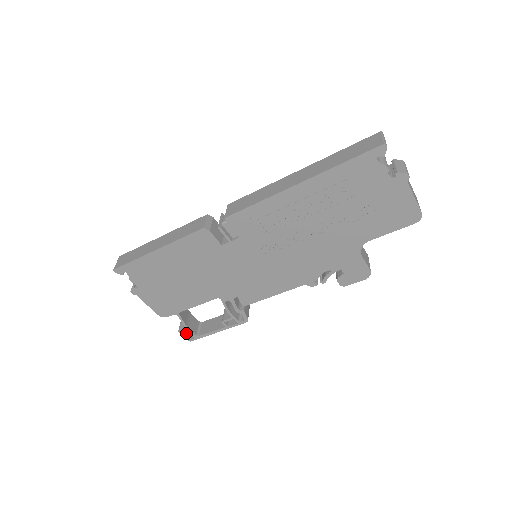
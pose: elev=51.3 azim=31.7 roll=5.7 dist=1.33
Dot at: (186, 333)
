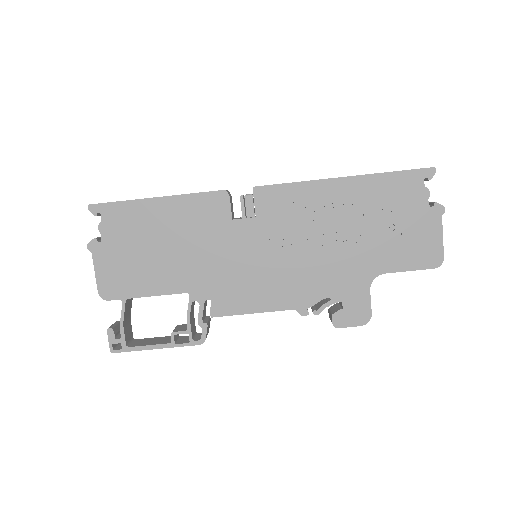
Dot at: (115, 337)
